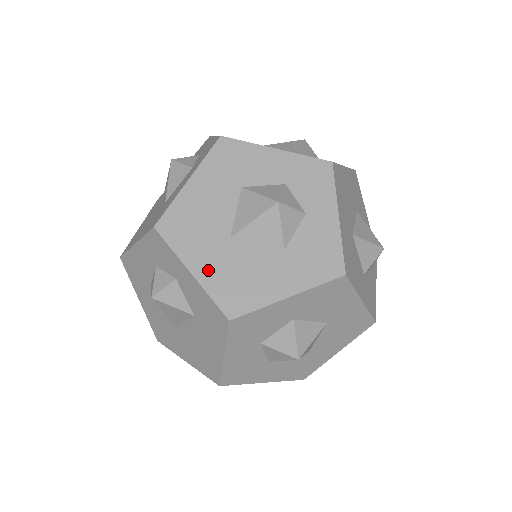
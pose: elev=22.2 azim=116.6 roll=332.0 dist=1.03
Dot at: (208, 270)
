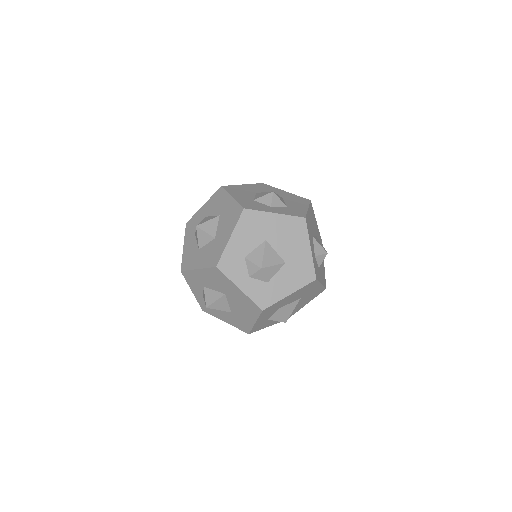
Dot at: occluded
